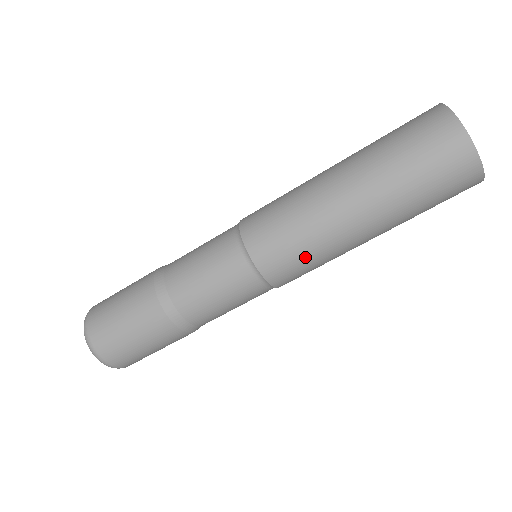
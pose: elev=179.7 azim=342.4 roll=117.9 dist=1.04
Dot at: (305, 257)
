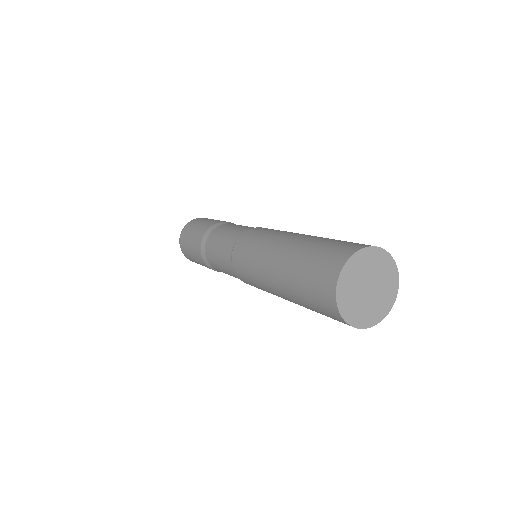
Dot at: (258, 287)
